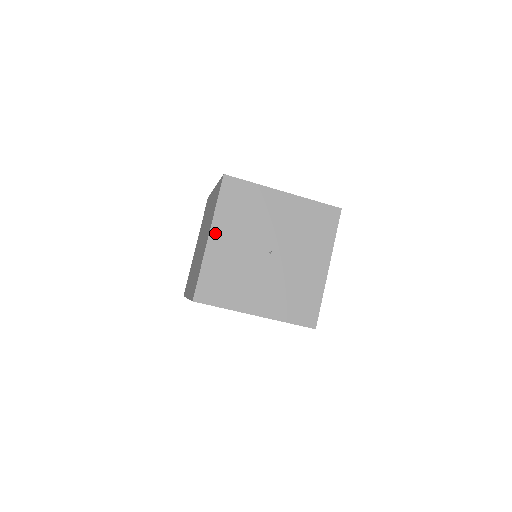
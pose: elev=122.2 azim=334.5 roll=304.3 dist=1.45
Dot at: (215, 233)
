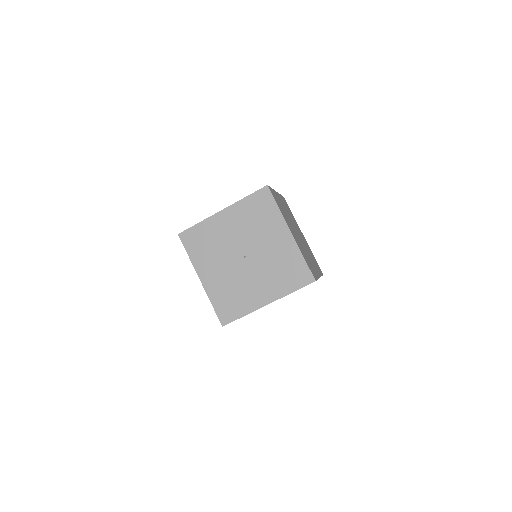
Dot at: (227, 212)
